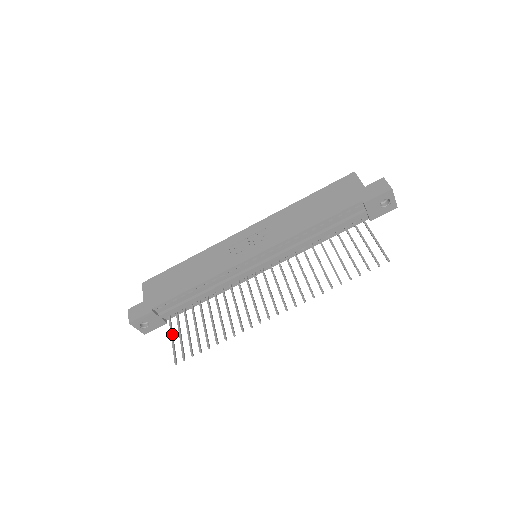
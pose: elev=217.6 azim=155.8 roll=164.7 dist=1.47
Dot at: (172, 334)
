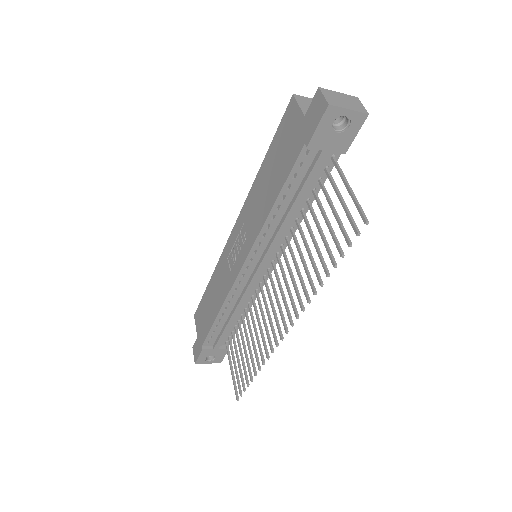
Dot at: (230, 364)
